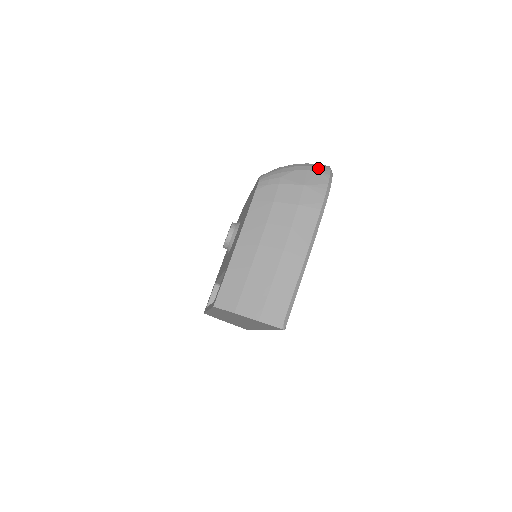
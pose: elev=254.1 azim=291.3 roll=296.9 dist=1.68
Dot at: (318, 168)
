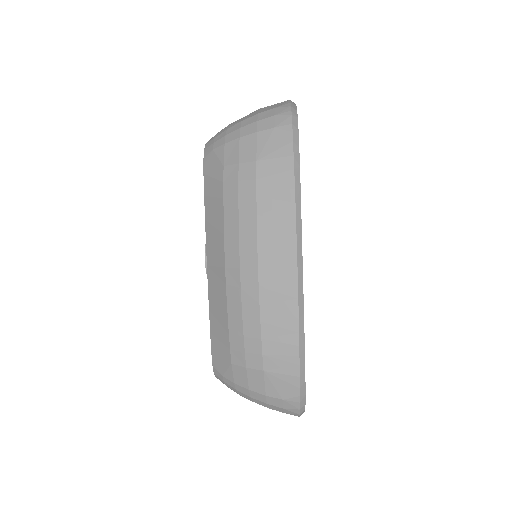
Dot at: (282, 410)
